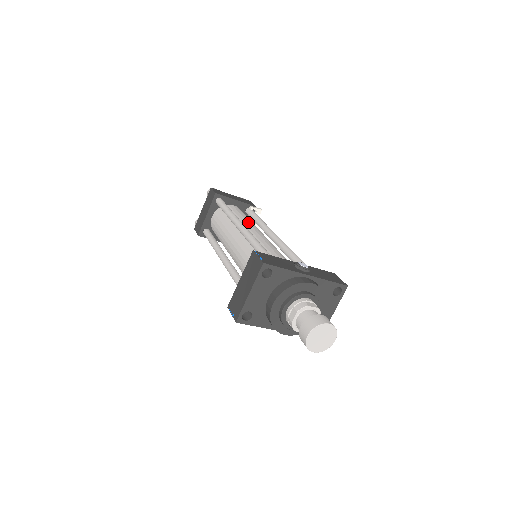
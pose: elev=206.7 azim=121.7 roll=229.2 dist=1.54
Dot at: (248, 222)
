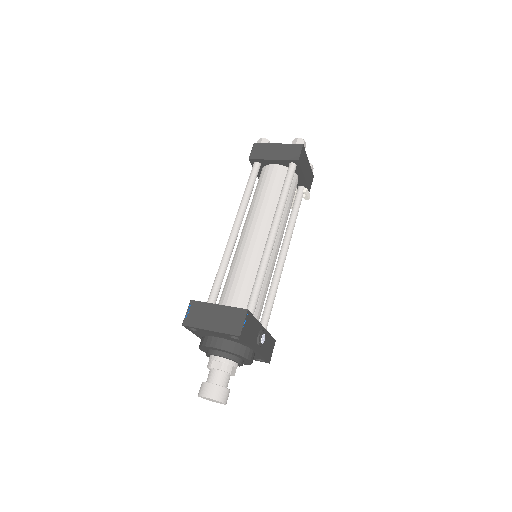
Dot at: (285, 220)
